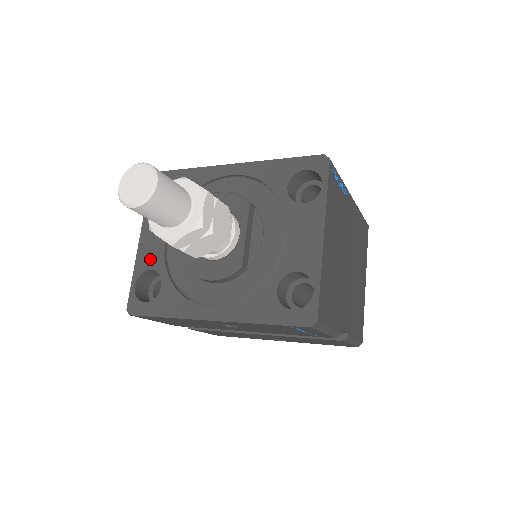
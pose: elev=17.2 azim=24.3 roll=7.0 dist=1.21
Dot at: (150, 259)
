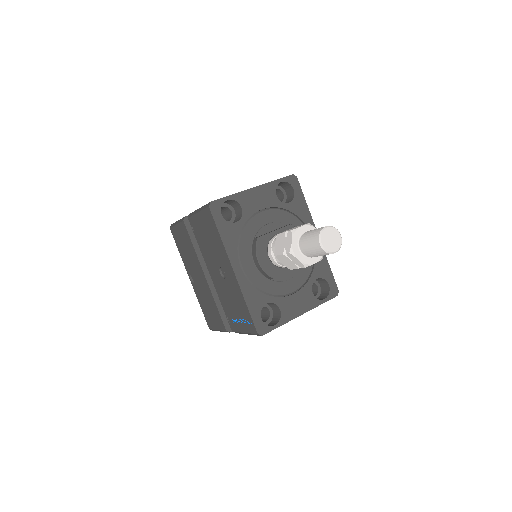
Dot at: (247, 203)
